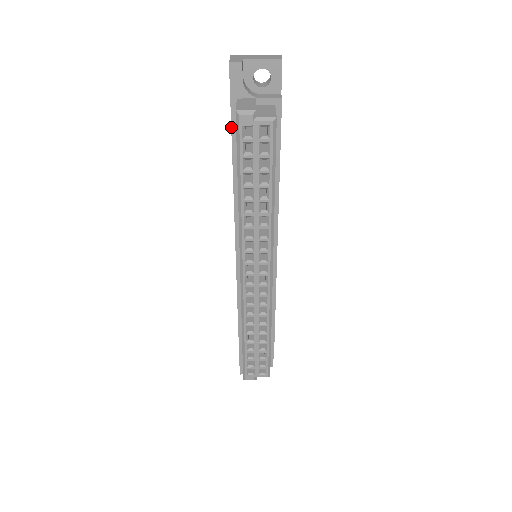
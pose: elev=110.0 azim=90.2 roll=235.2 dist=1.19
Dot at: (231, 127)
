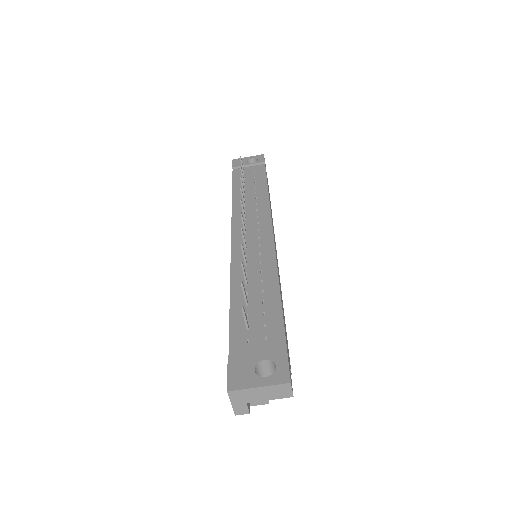
Dot at: occluded
